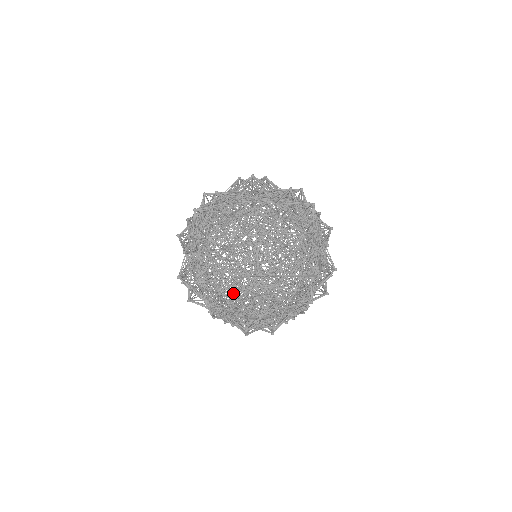
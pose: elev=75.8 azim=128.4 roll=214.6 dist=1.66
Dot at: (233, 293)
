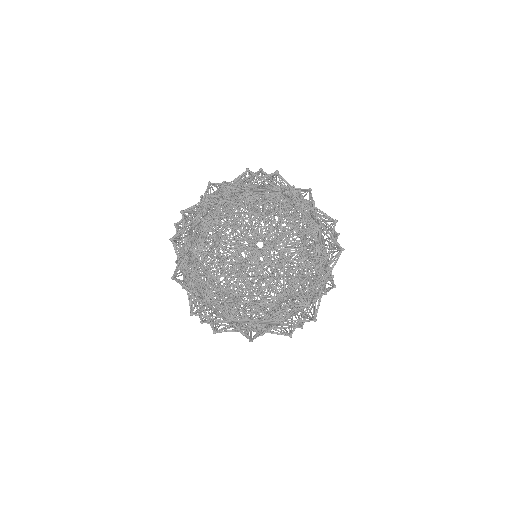
Dot at: occluded
